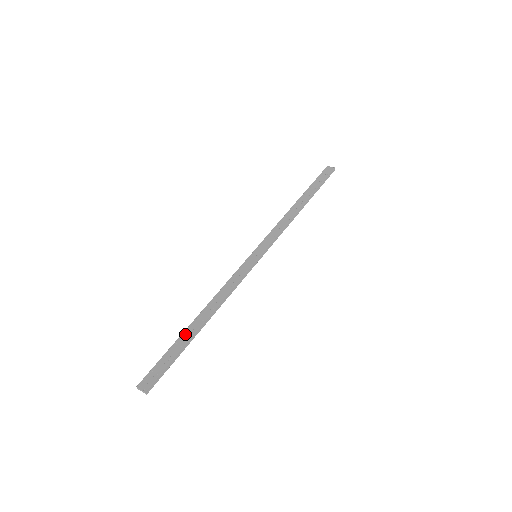
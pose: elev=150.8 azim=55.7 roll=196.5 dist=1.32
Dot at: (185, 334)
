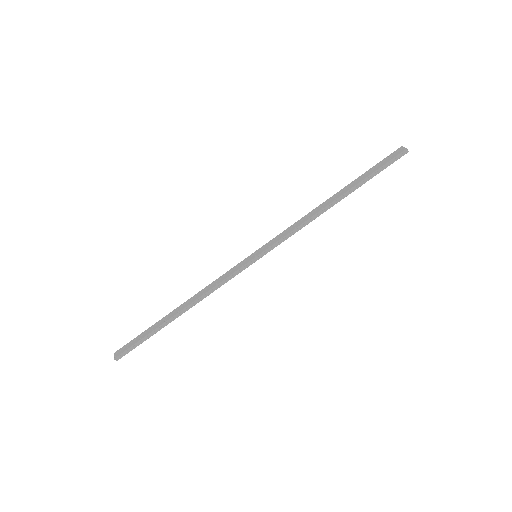
Dot at: (162, 320)
